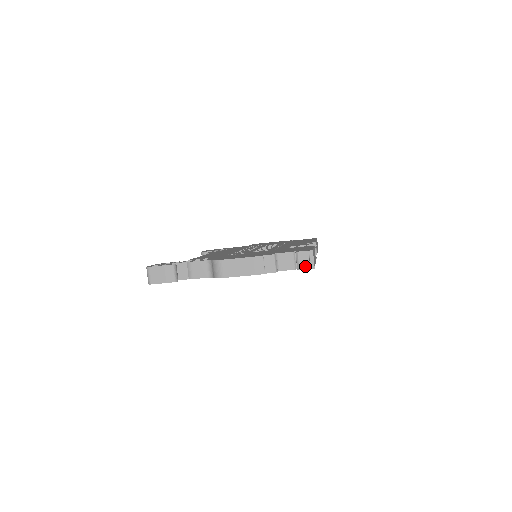
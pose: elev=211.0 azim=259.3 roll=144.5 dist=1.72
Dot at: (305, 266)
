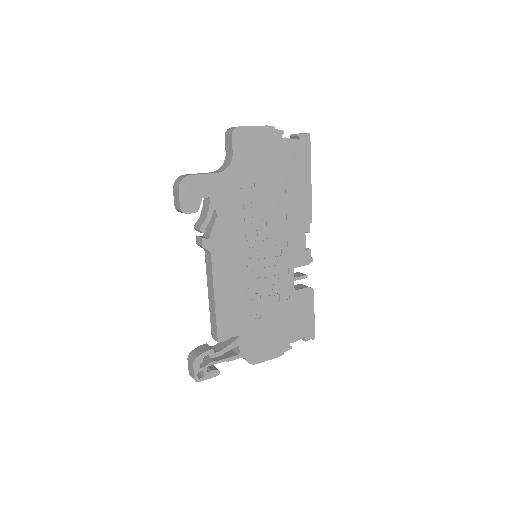
Dot at: occluded
